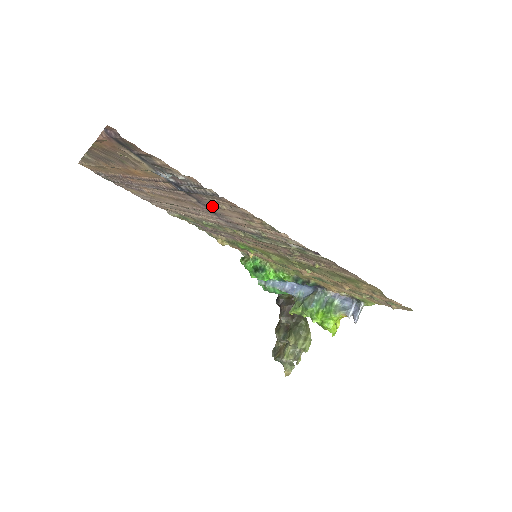
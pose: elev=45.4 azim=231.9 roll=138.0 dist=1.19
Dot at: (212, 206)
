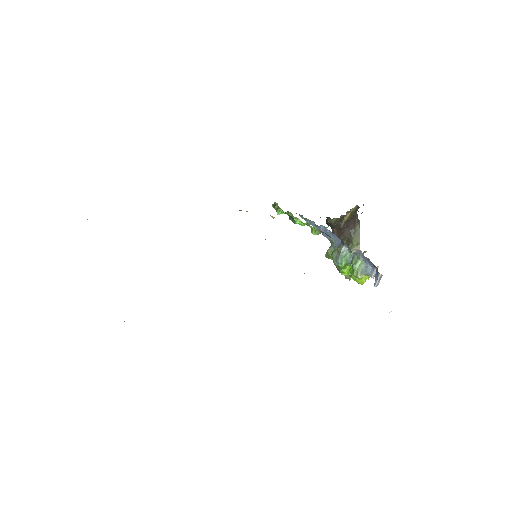
Dot at: occluded
